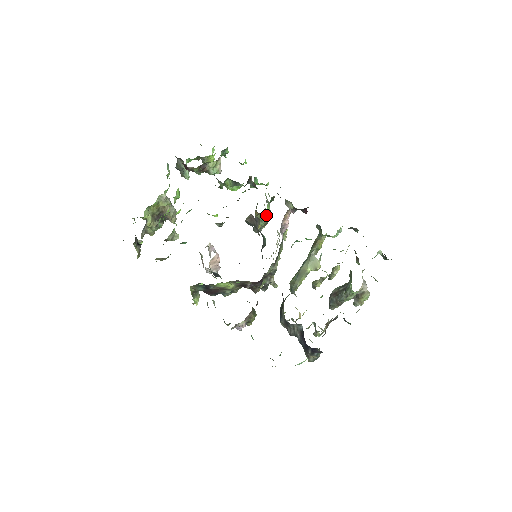
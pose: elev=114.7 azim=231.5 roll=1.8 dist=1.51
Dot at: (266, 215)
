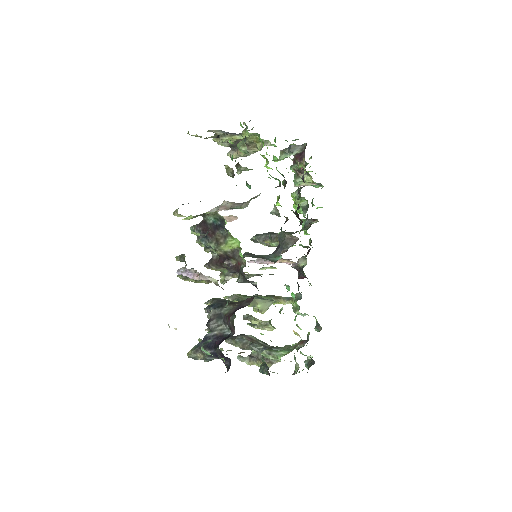
Dot at: occluded
